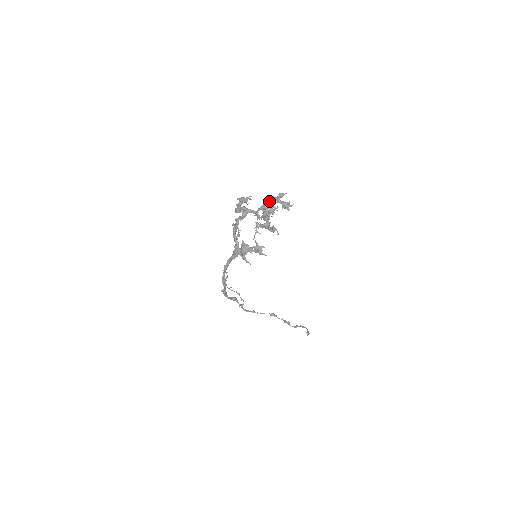
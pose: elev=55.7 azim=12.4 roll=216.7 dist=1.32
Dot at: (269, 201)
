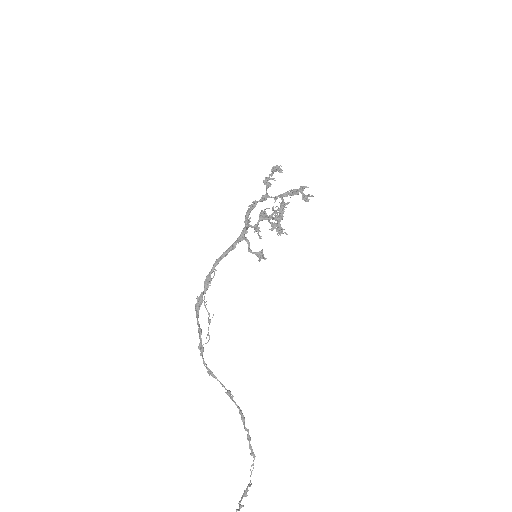
Dot at: occluded
